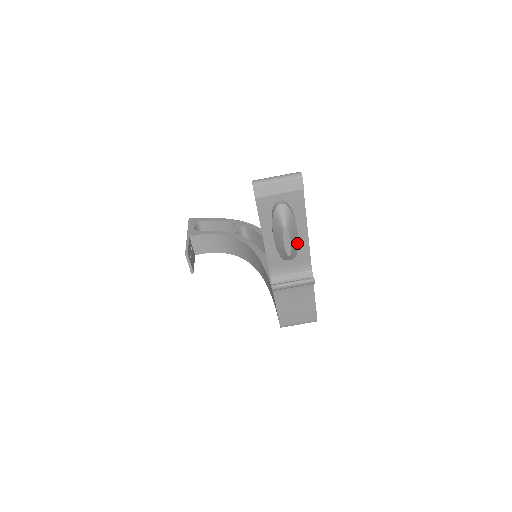
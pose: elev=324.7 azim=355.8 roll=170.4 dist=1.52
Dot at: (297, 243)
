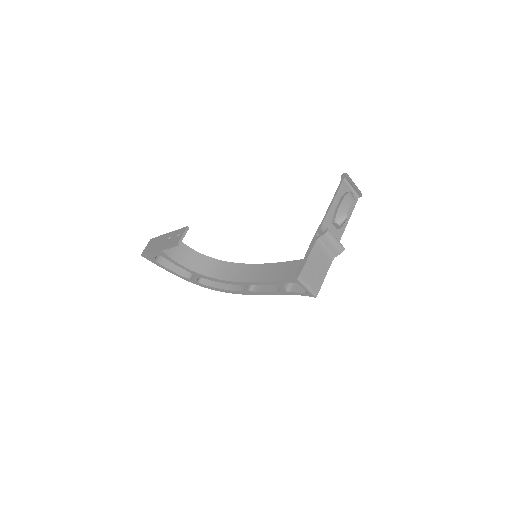
Dot at: occluded
